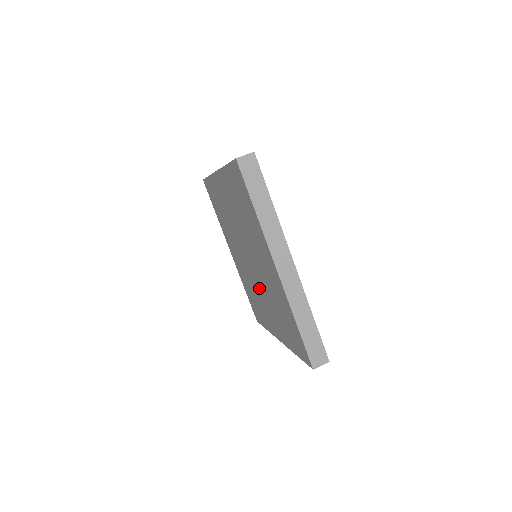
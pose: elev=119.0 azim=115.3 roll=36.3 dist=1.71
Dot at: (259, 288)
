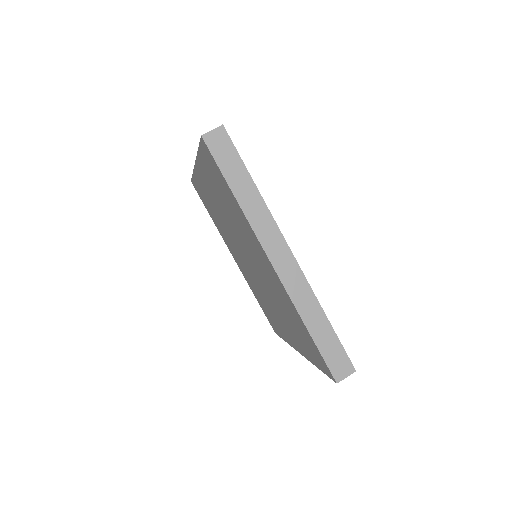
Dot at: (265, 293)
